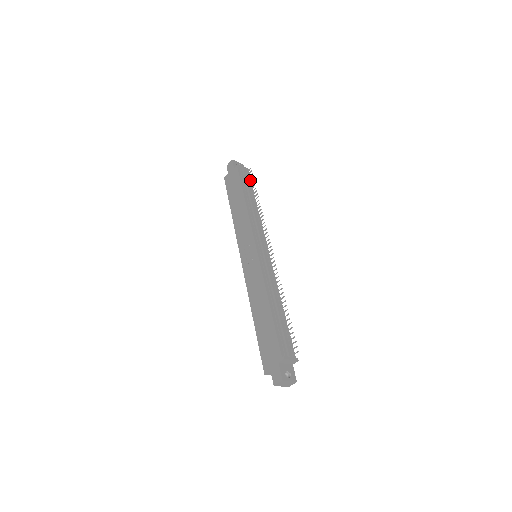
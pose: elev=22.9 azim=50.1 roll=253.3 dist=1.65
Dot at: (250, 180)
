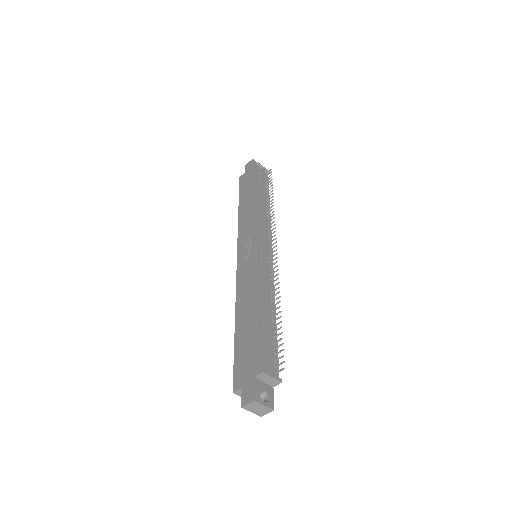
Dot at: occluded
